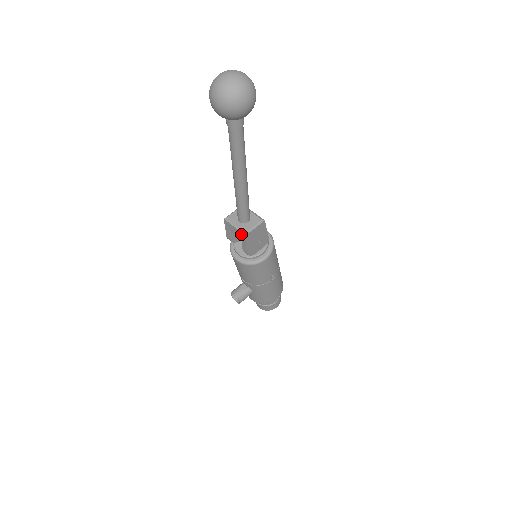
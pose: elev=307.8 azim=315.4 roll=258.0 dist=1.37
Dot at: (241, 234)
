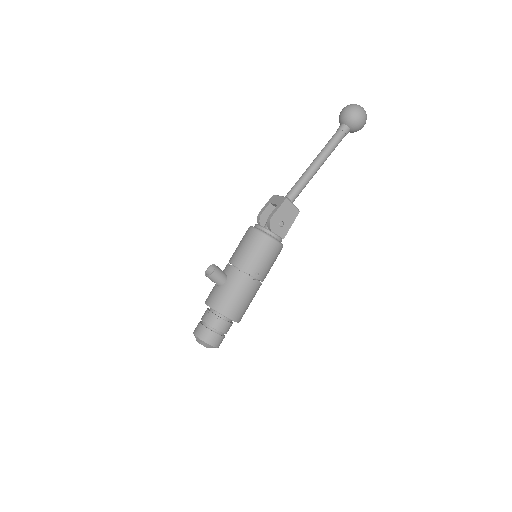
Dot at: (282, 199)
